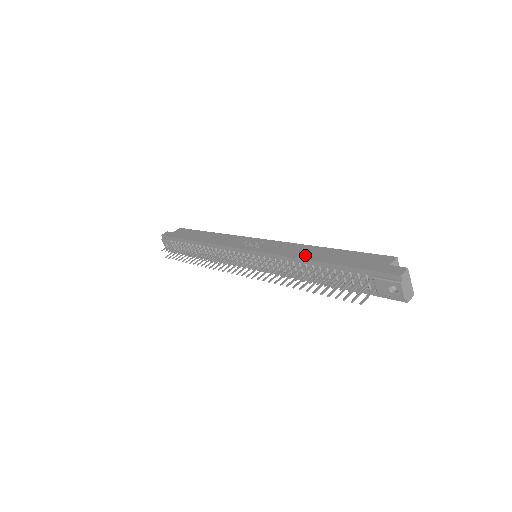
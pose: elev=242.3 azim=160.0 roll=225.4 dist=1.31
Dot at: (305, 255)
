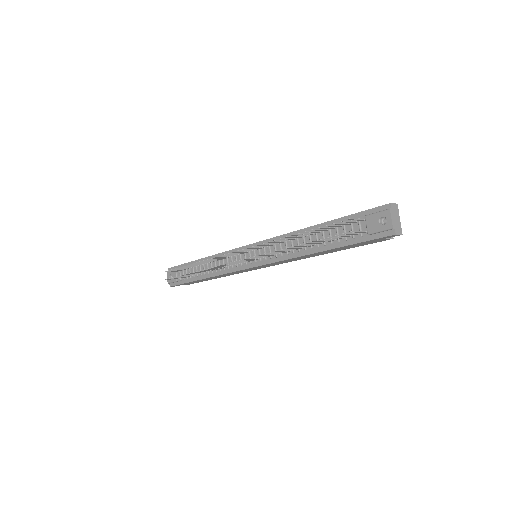
Dot at: occluded
